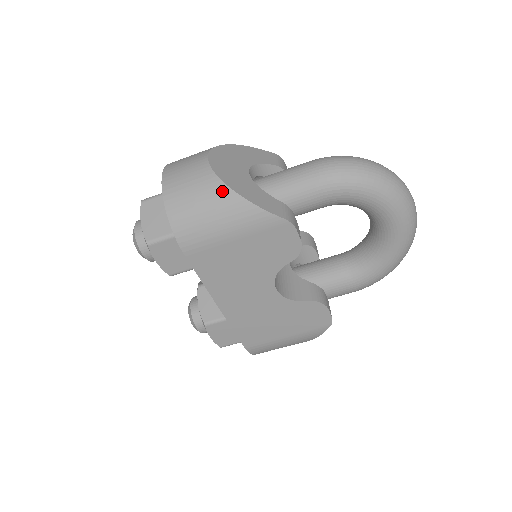
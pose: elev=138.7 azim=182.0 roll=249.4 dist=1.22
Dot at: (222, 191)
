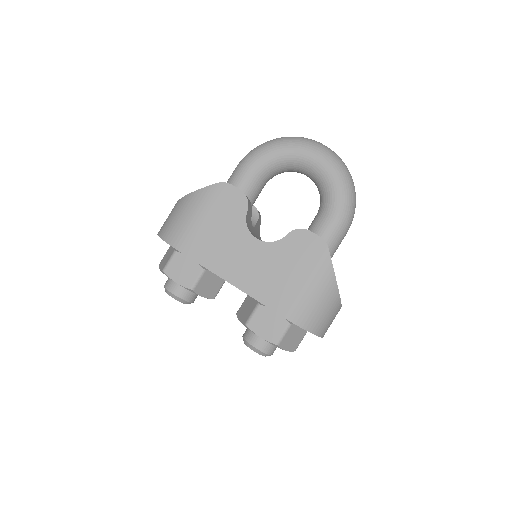
Dot at: (181, 201)
